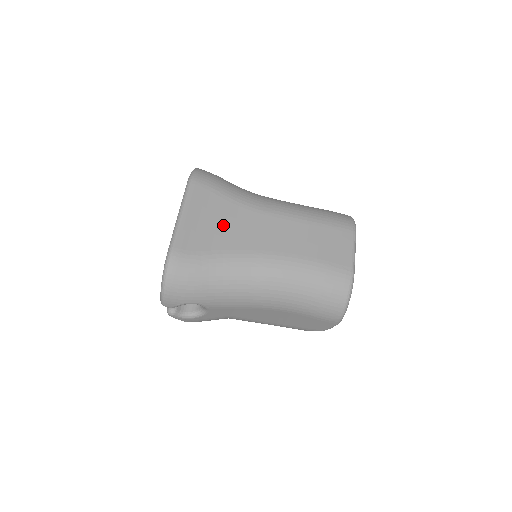
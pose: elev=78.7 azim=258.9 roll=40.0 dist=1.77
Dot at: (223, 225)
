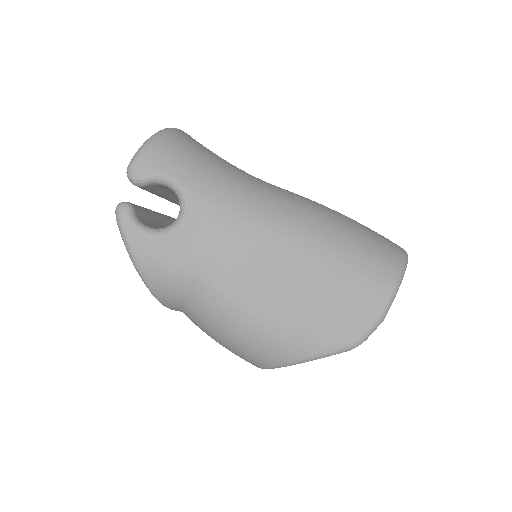
Dot at: occluded
